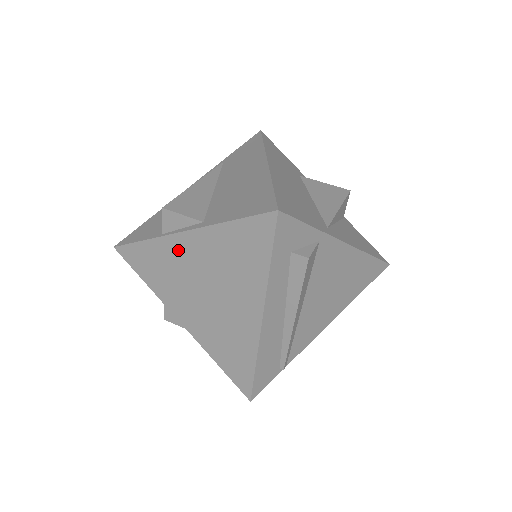
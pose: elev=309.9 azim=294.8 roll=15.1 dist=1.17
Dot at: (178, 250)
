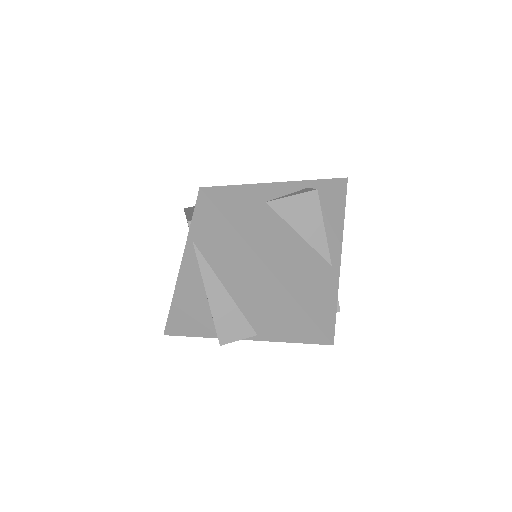
Dot at: occluded
